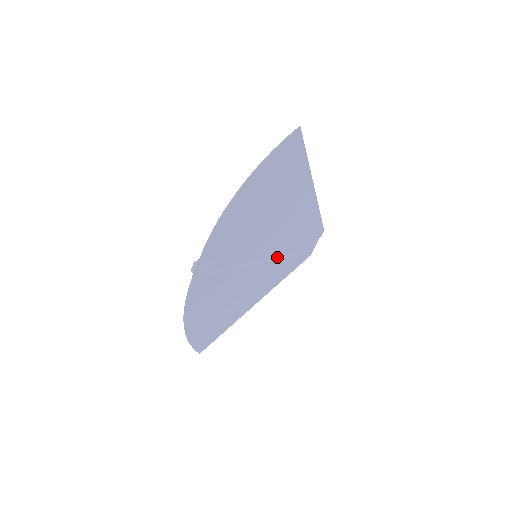
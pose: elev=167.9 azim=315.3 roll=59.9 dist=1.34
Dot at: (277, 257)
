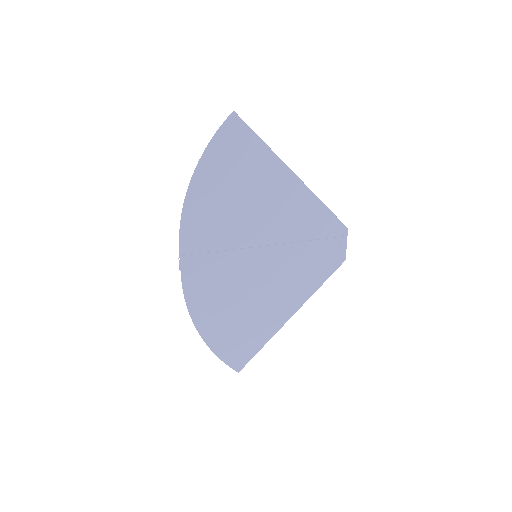
Dot at: (290, 260)
